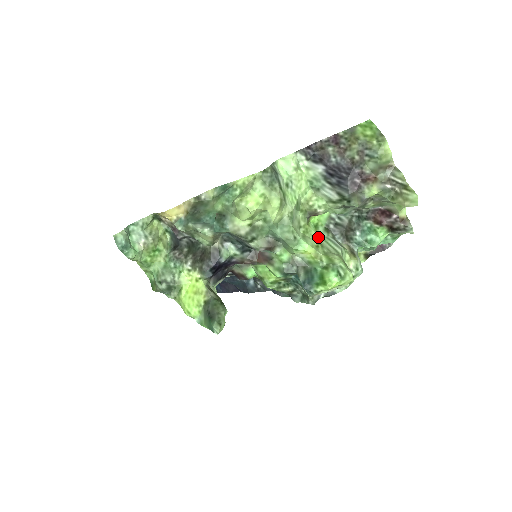
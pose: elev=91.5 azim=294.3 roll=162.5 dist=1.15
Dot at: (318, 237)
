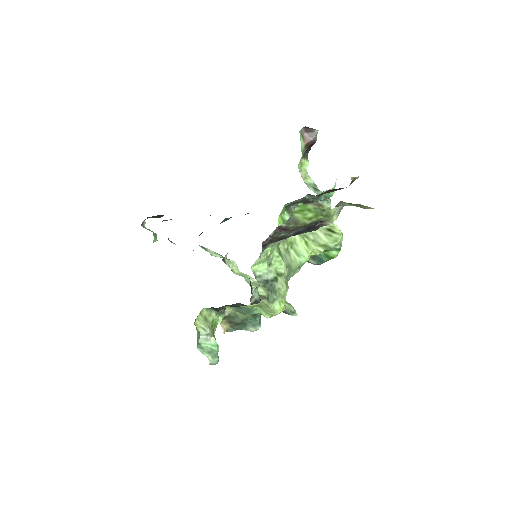
Dot at: occluded
